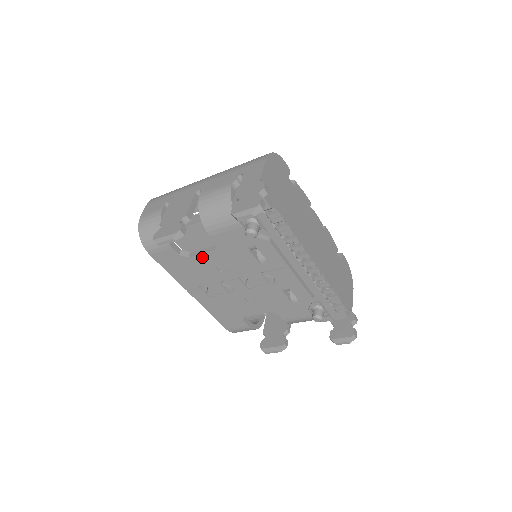
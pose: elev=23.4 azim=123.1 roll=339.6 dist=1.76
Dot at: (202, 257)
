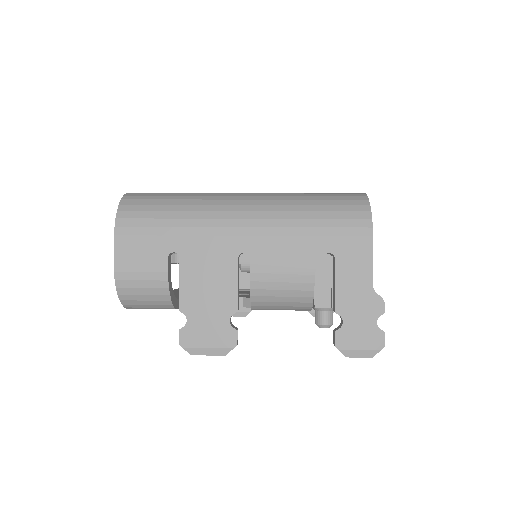
Dot at: occluded
